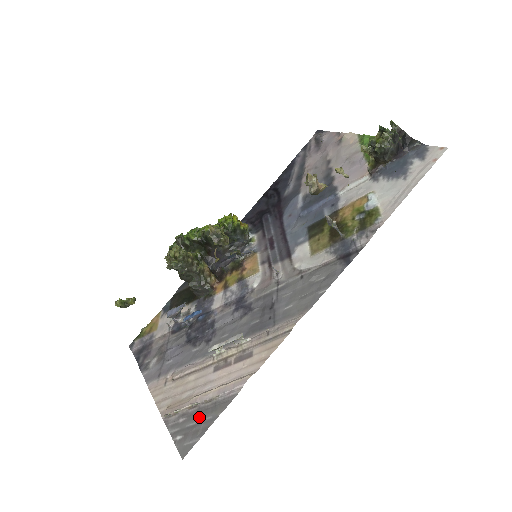
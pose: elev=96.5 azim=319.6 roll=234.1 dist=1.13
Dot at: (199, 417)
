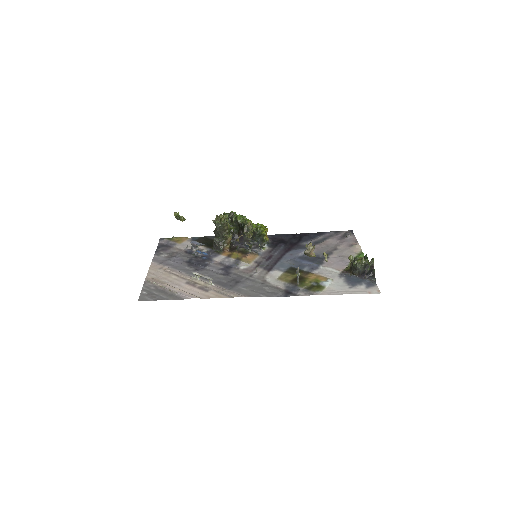
Dot at: (161, 293)
